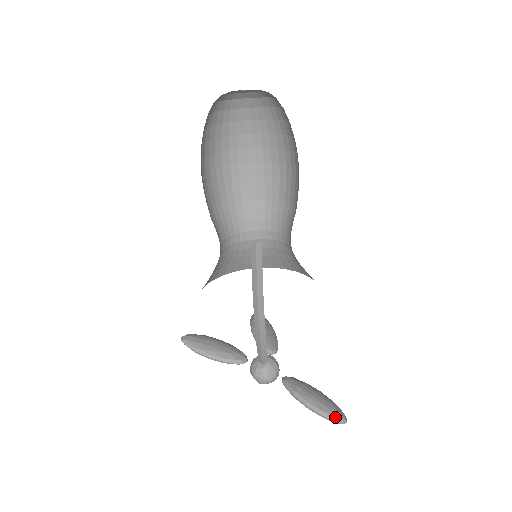
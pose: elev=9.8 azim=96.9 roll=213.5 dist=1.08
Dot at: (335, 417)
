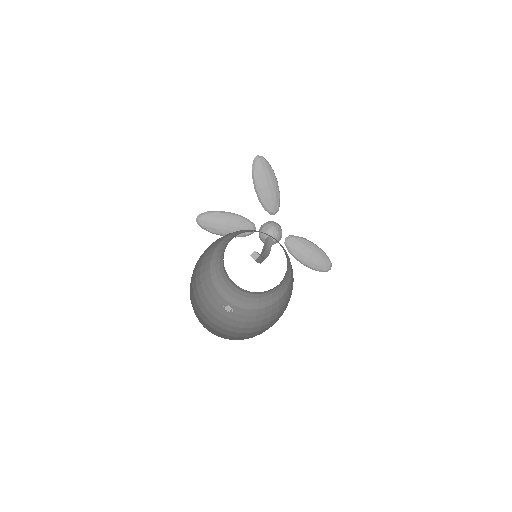
Dot at: (323, 271)
